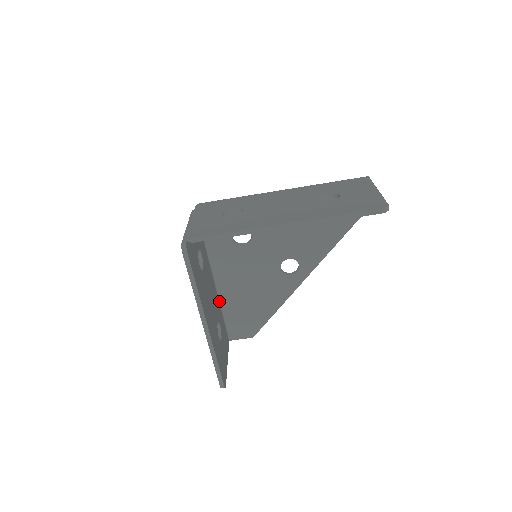
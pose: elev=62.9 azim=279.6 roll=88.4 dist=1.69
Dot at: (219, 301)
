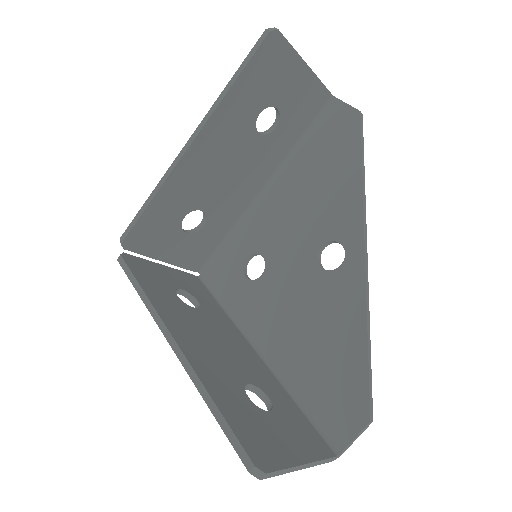
Dot at: (279, 381)
